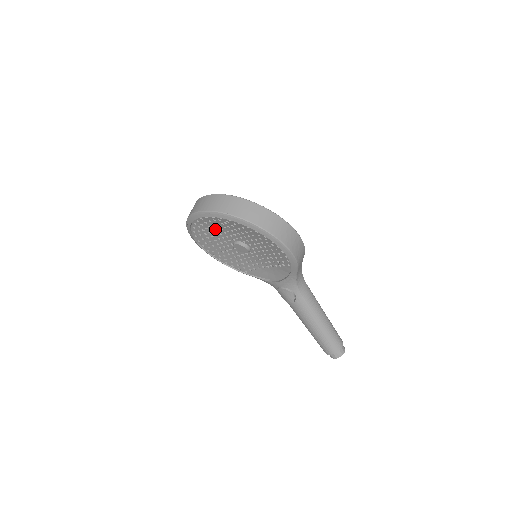
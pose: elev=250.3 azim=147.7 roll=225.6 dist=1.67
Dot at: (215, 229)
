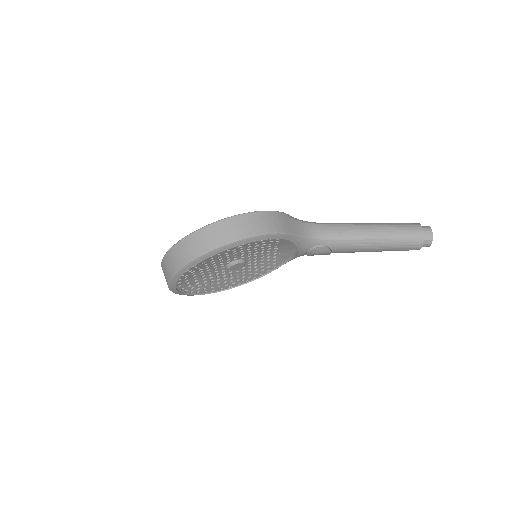
Dot at: (201, 278)
